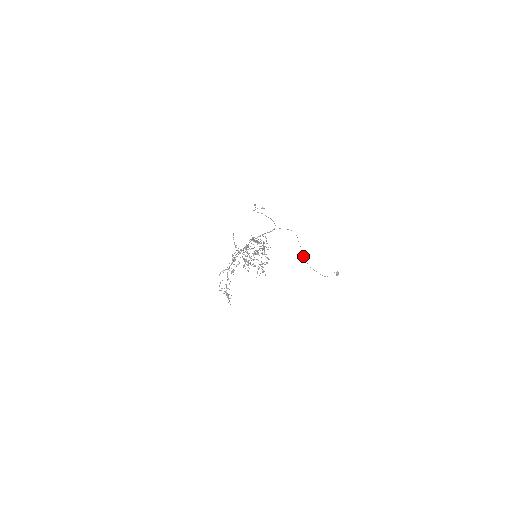
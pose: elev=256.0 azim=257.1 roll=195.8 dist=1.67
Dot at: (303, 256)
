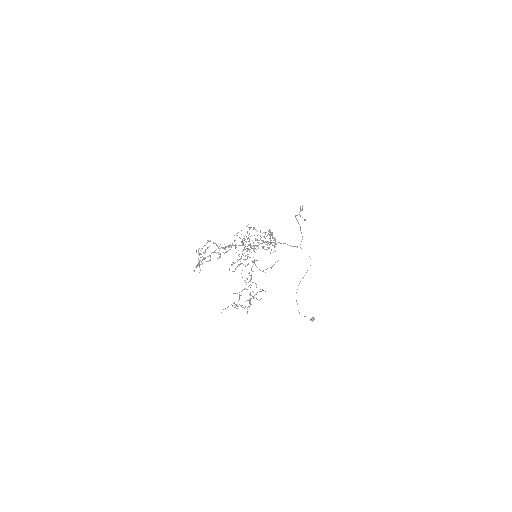
Dot at: (299, 283)
